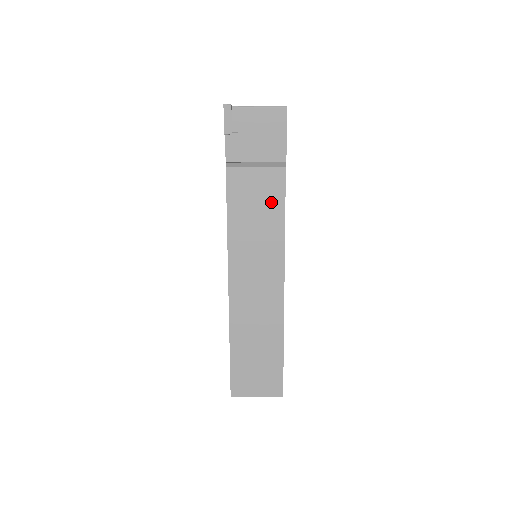
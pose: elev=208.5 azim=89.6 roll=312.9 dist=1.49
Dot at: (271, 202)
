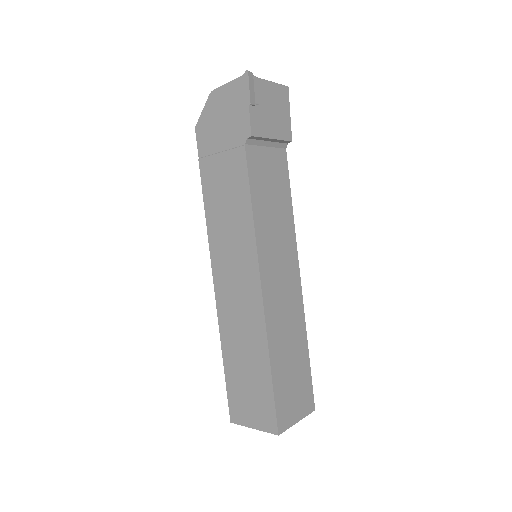
Dot at: (281, 185)
